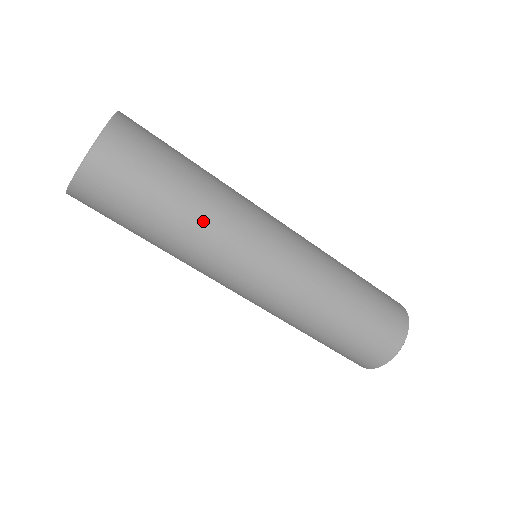
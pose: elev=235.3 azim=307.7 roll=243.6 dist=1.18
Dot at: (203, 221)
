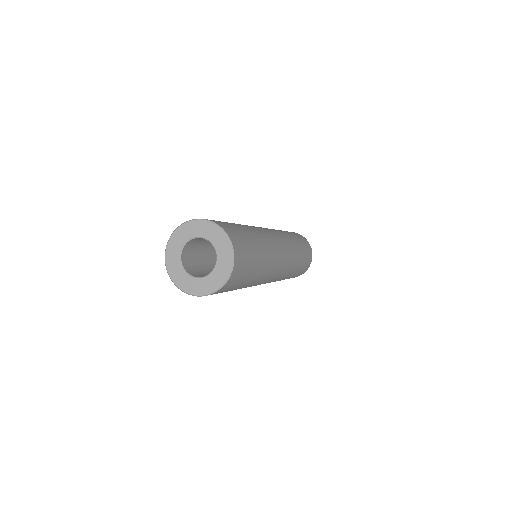
Dot at: (267, 257)
